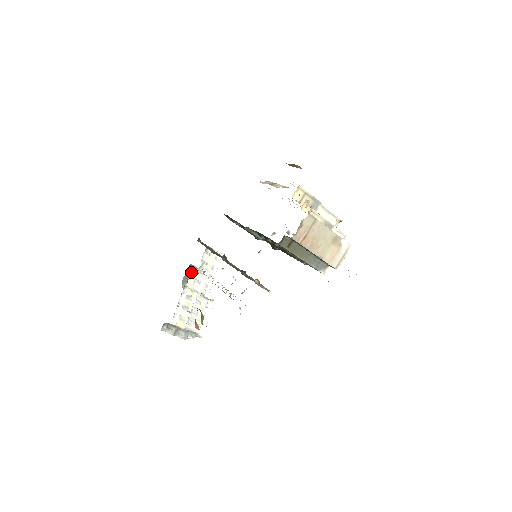
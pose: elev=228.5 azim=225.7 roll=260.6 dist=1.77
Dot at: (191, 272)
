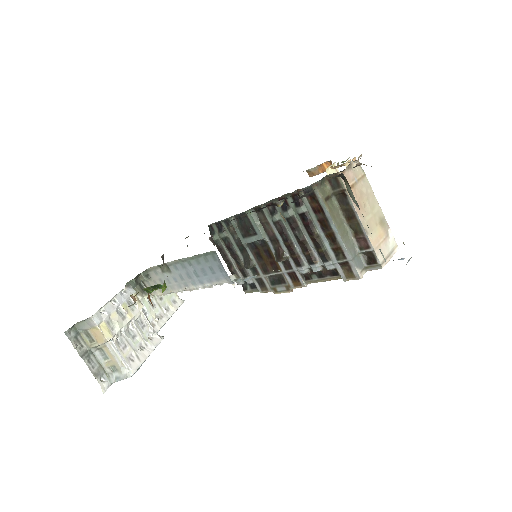
Dot at: (144, 276)
